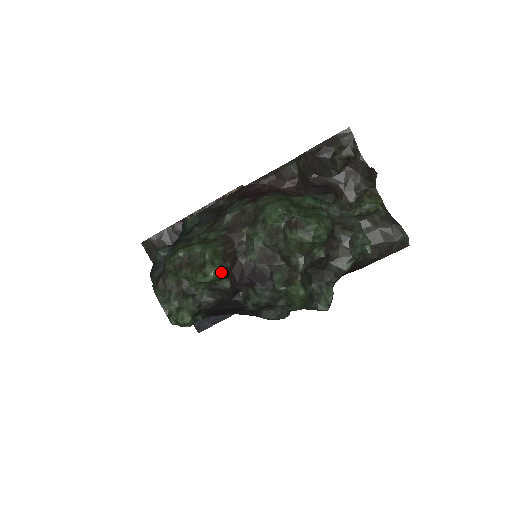
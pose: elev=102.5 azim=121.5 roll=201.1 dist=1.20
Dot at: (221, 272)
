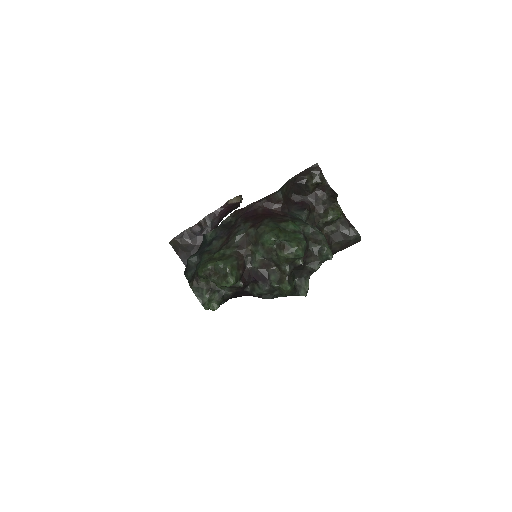
Dot at: (237, 279)
